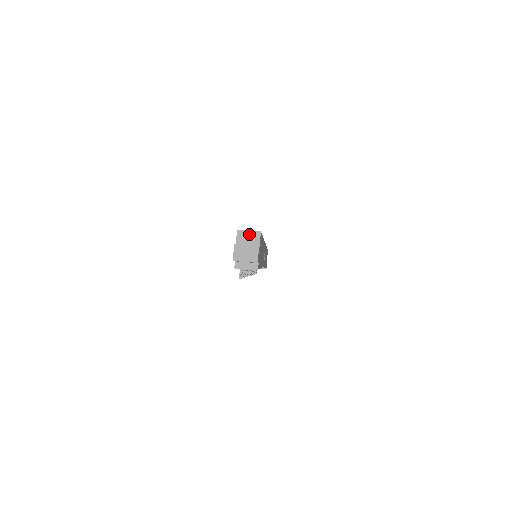
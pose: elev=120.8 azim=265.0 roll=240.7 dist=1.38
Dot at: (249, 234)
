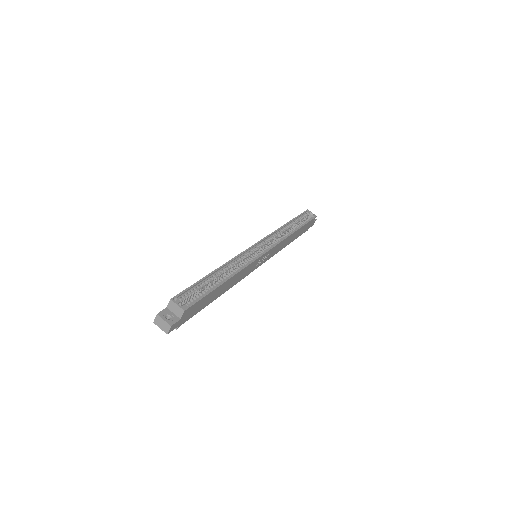
Dot at: (177, 307)
